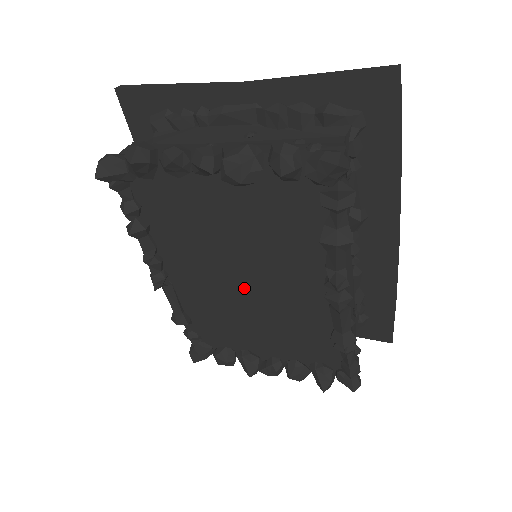
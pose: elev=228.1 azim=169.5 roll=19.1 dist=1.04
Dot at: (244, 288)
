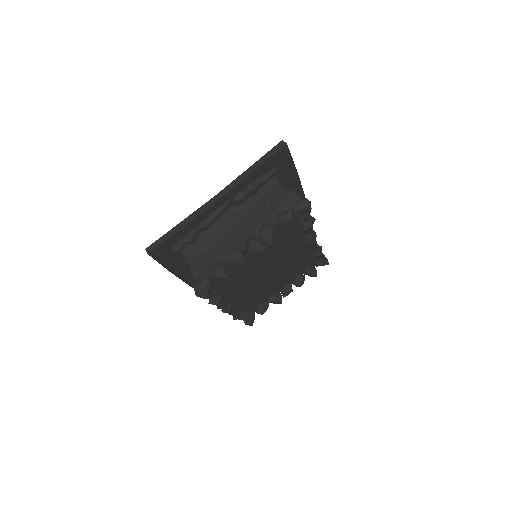
Dot at: (269, 274)
